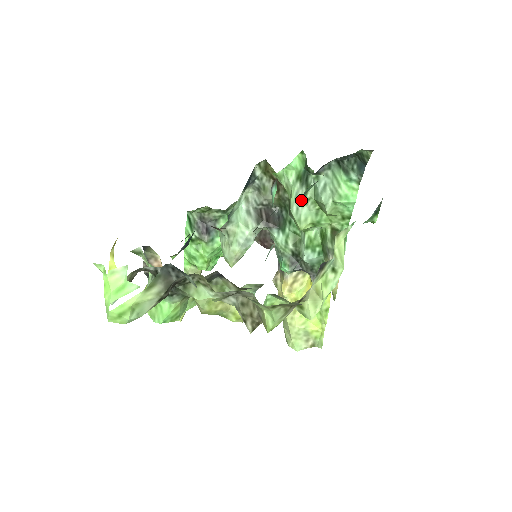
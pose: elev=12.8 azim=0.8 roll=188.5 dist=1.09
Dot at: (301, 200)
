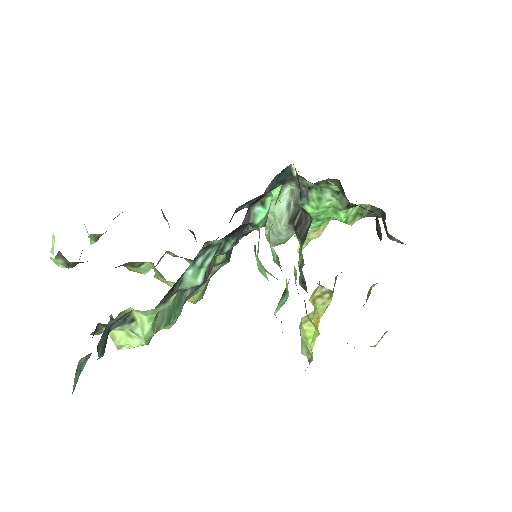
Dot at: occluded
